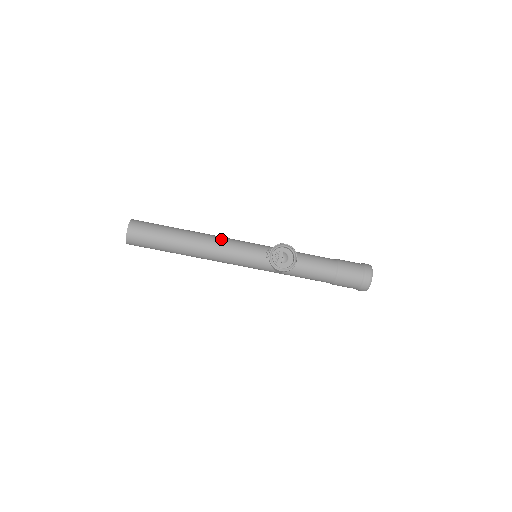
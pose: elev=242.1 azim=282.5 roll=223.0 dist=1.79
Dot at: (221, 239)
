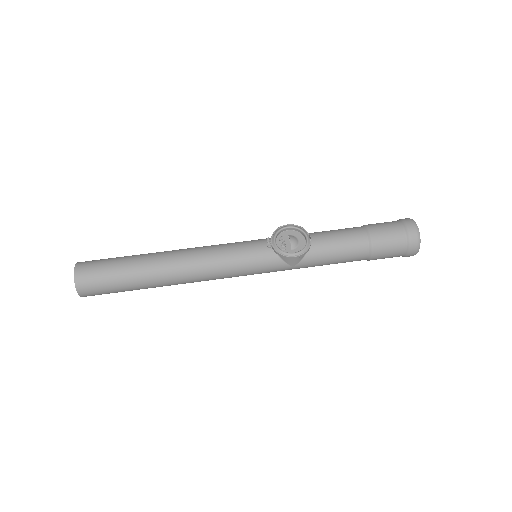
Dot at: (202, 247)
